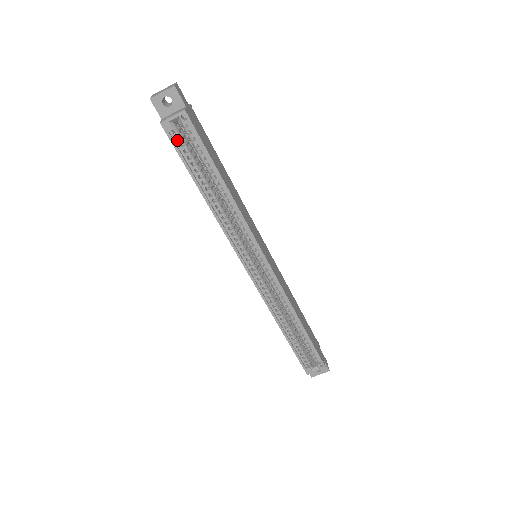
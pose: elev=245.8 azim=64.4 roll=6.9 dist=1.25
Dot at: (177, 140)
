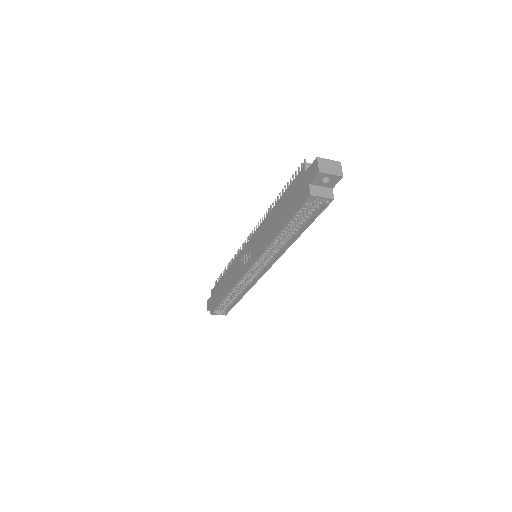
Dot at: (305, 204)
